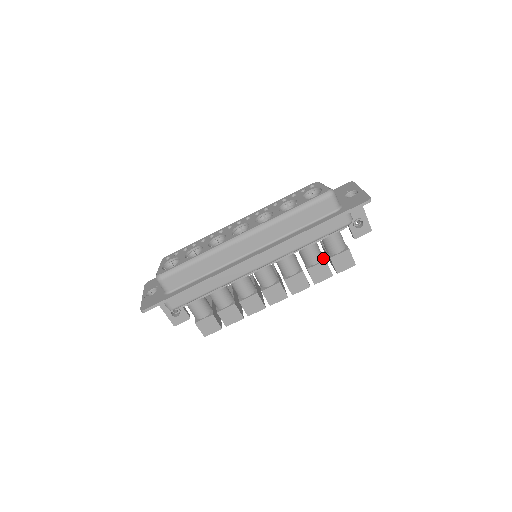
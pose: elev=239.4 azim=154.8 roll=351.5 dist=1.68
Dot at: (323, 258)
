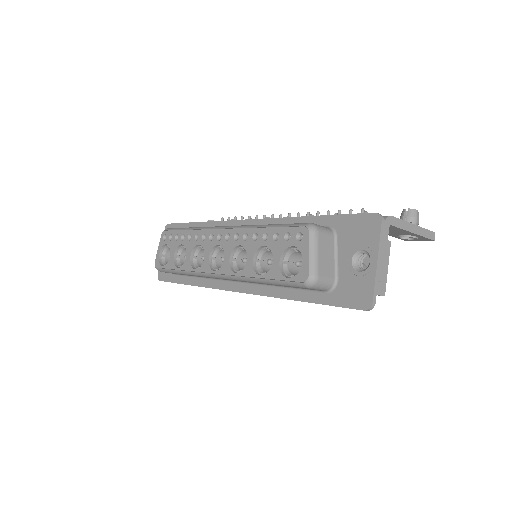
Dot at: occluded
